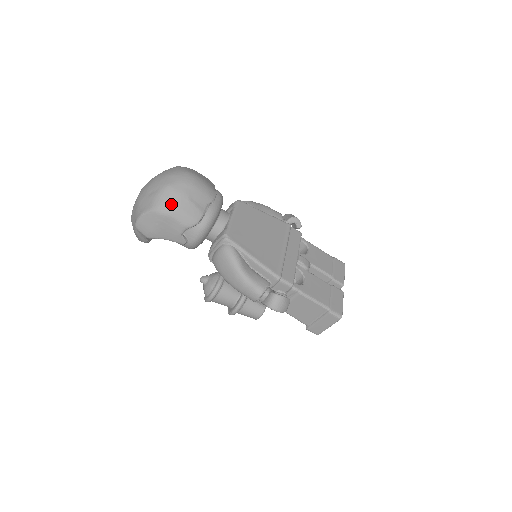
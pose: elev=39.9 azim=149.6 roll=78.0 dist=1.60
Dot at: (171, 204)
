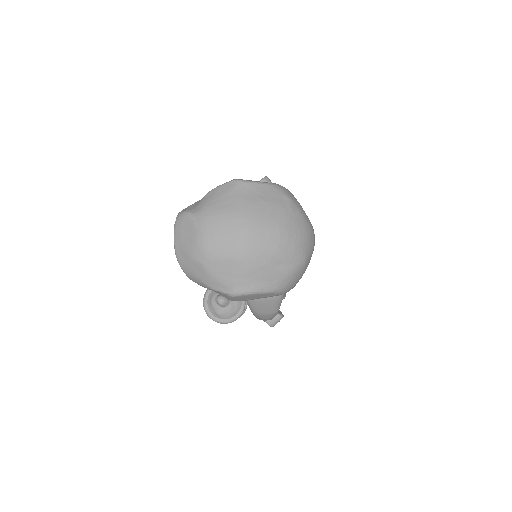
Dot at: occluded
